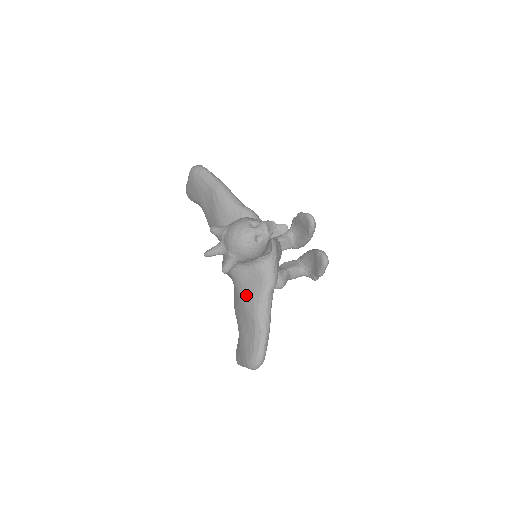
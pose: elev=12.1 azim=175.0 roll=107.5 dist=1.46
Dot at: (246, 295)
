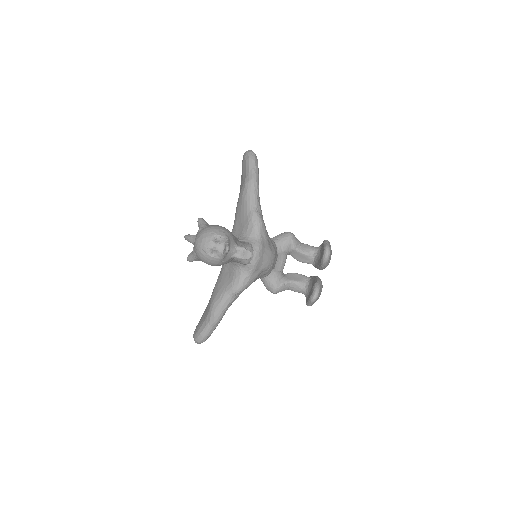
Dot at: (218, 284)
